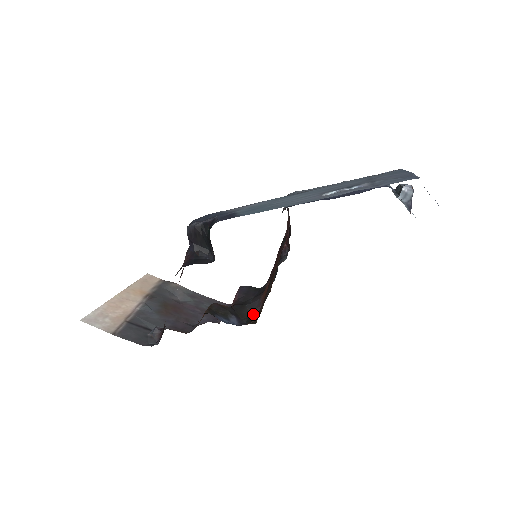
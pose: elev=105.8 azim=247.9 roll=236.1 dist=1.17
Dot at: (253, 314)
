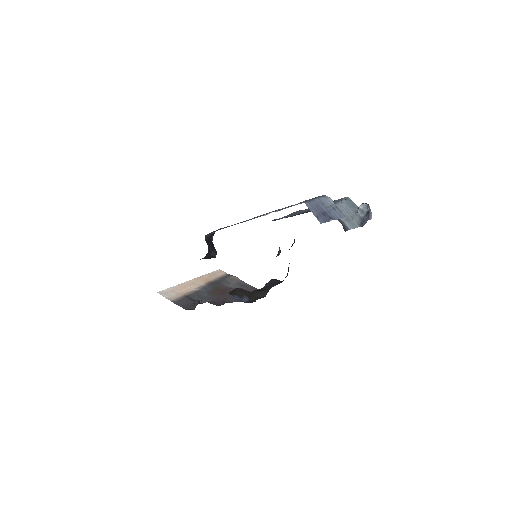
Dot at: (263, 297)
